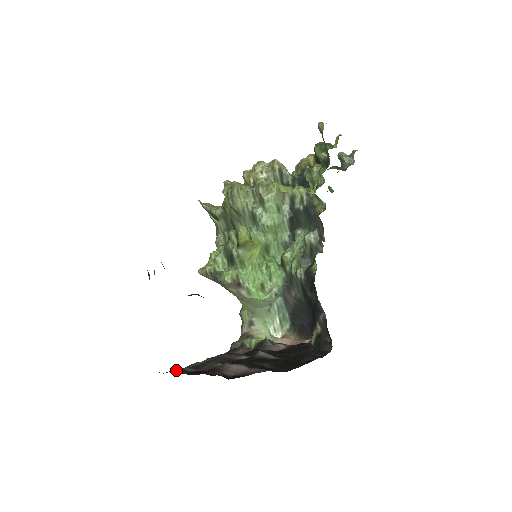
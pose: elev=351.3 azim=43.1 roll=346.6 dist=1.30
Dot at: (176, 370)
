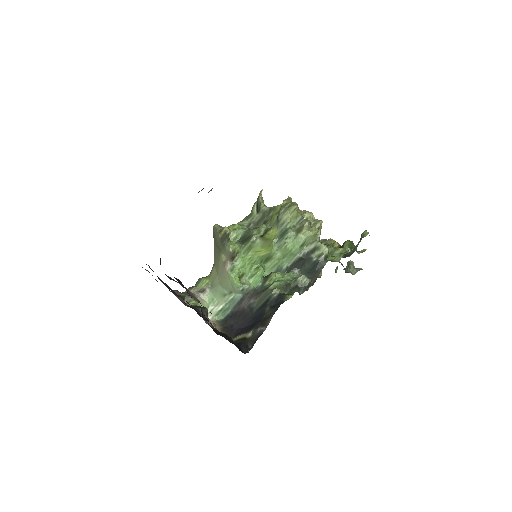
Dot at: occluded
